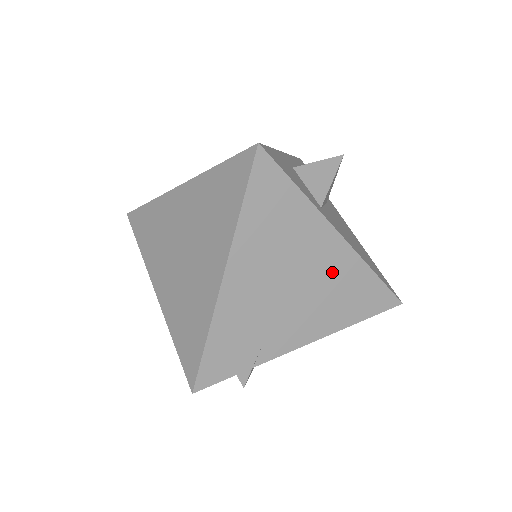
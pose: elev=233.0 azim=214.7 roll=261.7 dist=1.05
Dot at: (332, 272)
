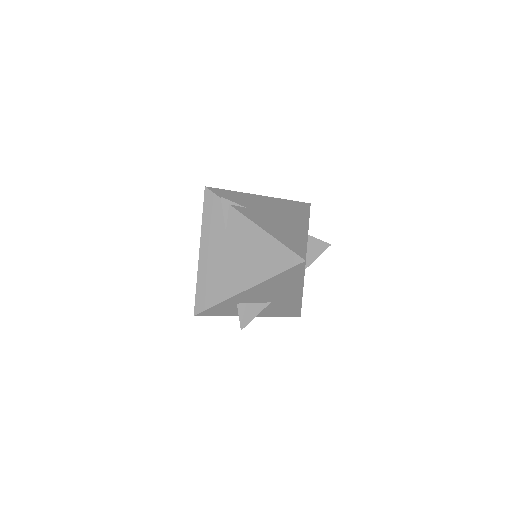
Dot at: (292, 228)
